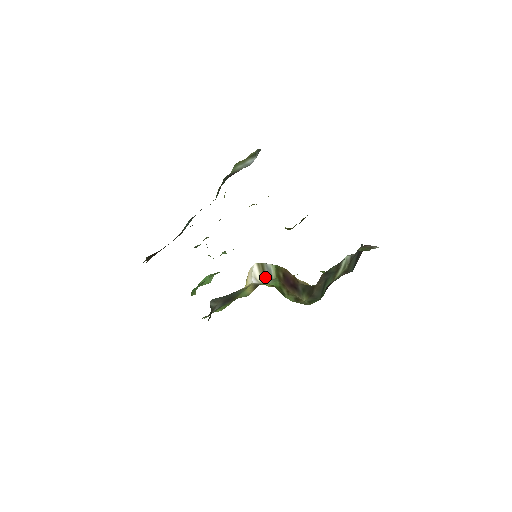
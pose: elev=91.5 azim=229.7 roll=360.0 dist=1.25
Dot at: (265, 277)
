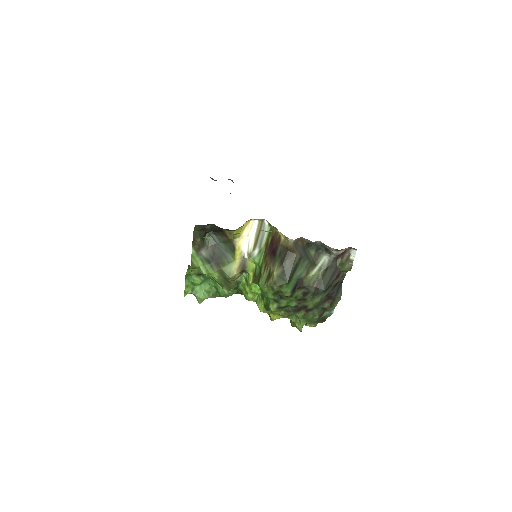
Dot at: (256, 244)
